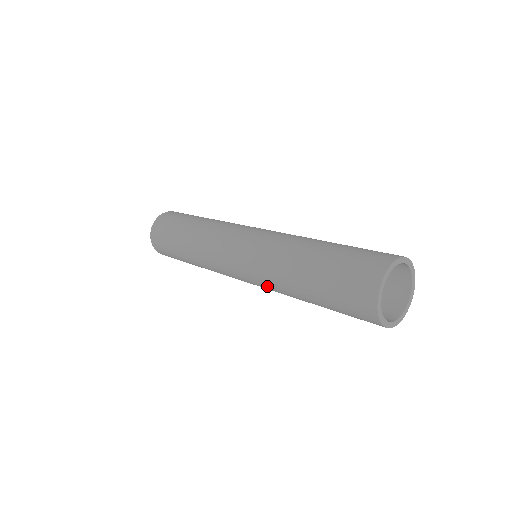
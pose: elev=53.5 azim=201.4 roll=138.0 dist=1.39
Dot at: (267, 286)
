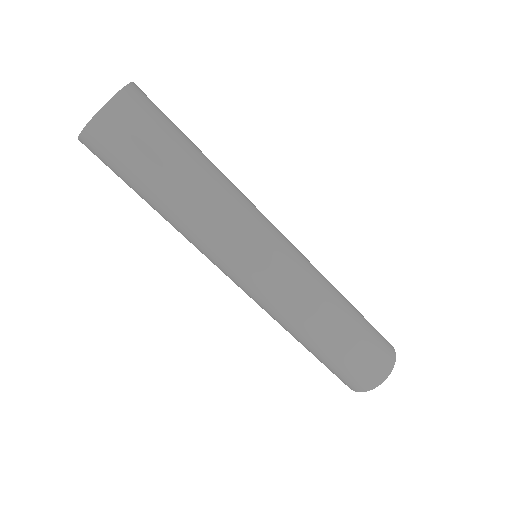
Dot at: occluded
